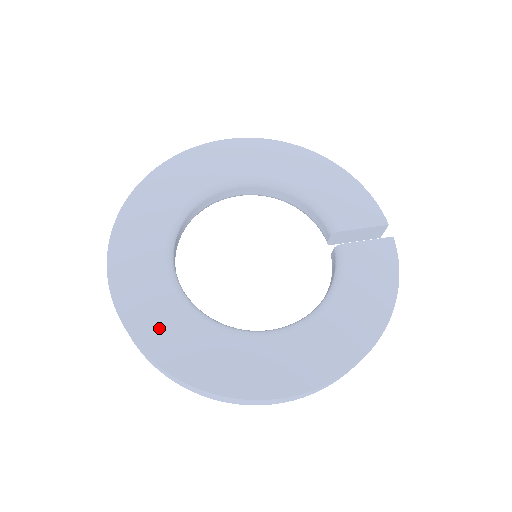
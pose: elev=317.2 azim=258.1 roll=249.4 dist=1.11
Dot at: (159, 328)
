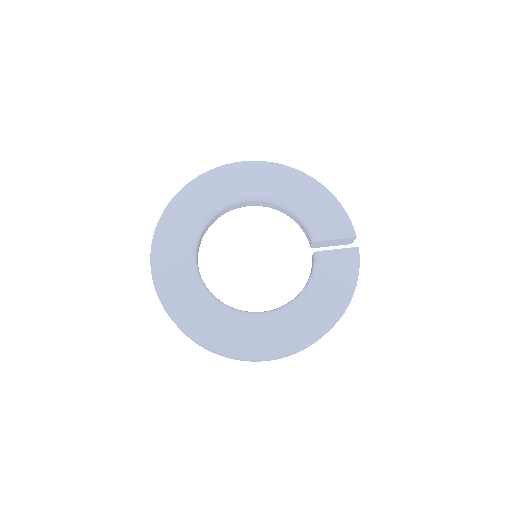
Dot at: (185, 307)
